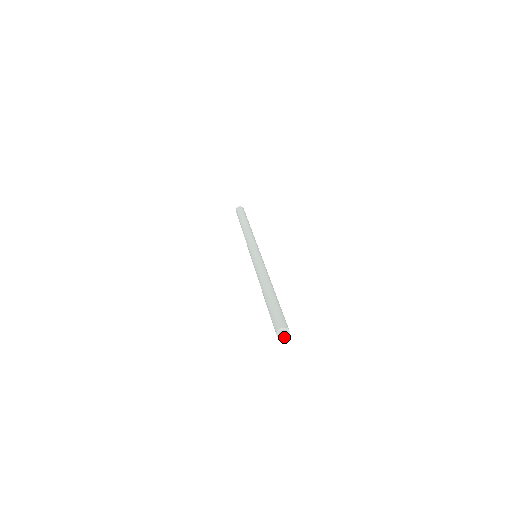
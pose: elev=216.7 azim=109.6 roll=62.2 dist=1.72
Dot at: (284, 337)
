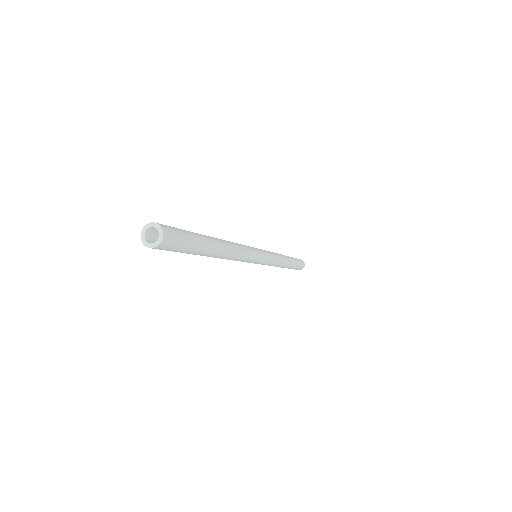
Dot at: (158, 242)
